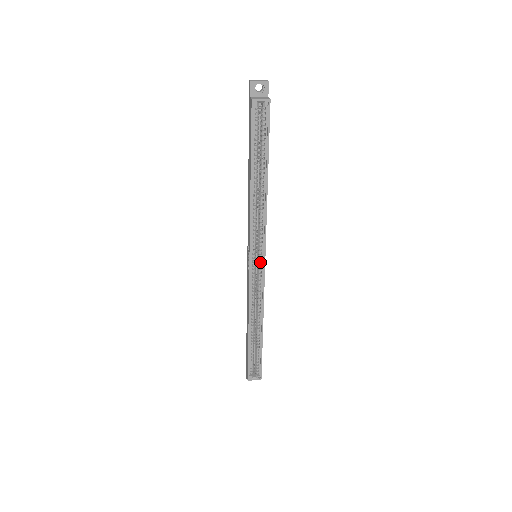
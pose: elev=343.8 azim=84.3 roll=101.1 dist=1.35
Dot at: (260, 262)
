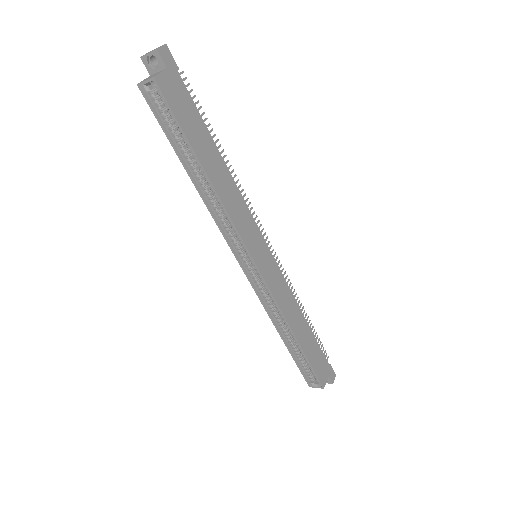
Dot at: (253, 266)
